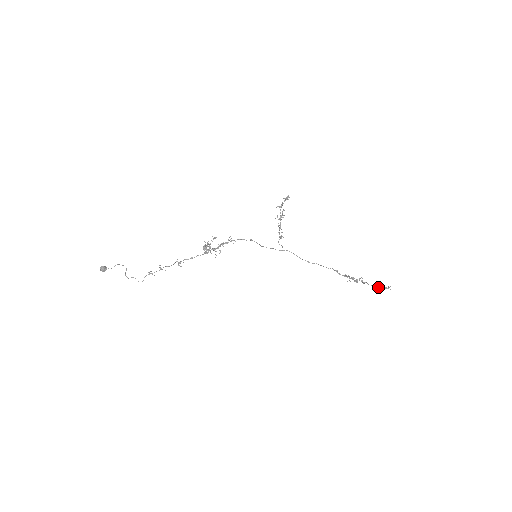
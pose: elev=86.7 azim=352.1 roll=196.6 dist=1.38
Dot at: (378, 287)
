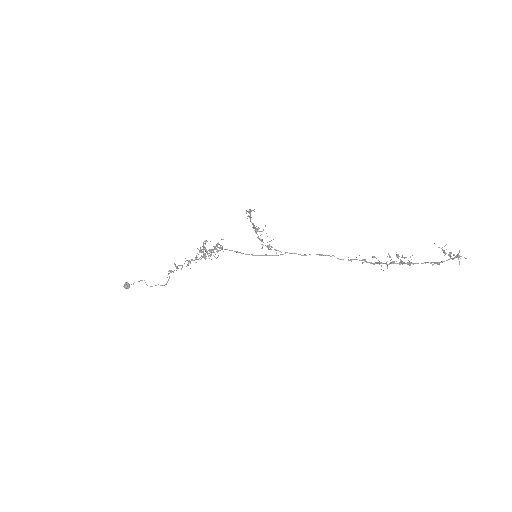
Dot at: (438, 264)
